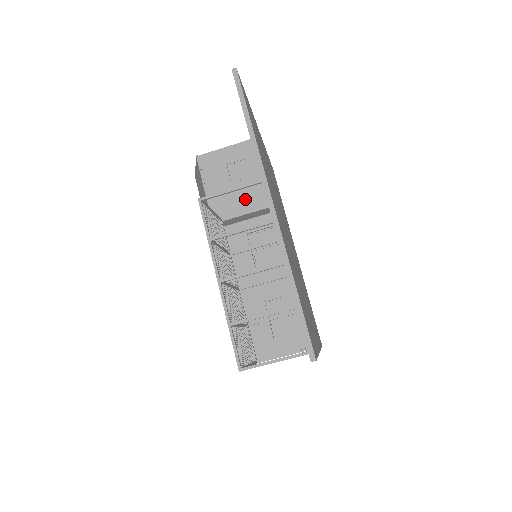
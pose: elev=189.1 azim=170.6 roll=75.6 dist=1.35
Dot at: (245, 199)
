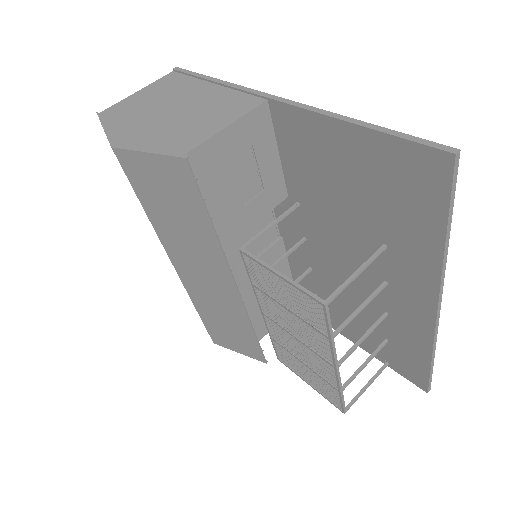
Dot at: (255, 202)
